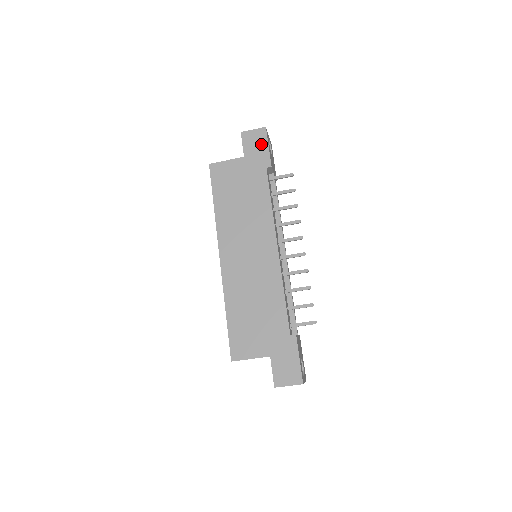
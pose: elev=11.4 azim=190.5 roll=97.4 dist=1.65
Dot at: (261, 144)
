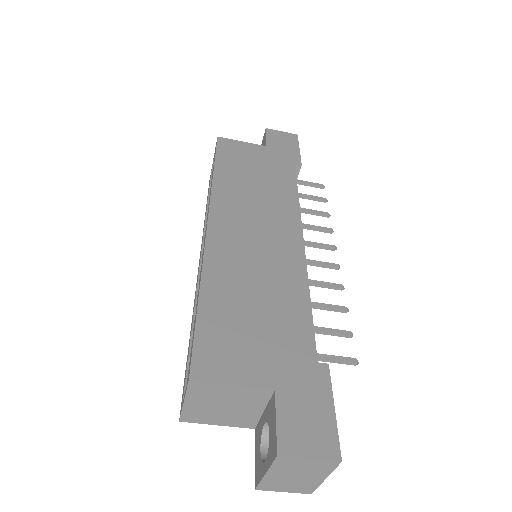
Dot at: (290, 144)
